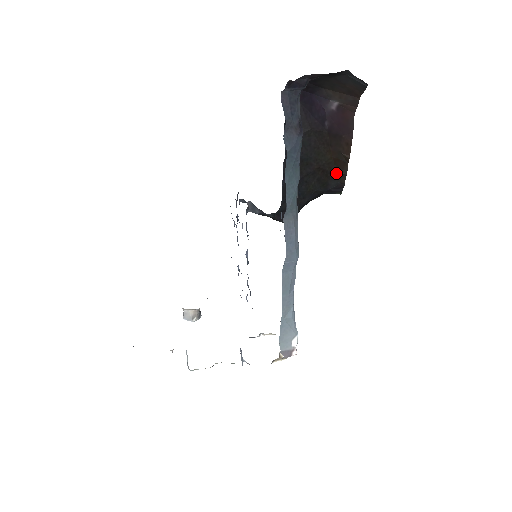
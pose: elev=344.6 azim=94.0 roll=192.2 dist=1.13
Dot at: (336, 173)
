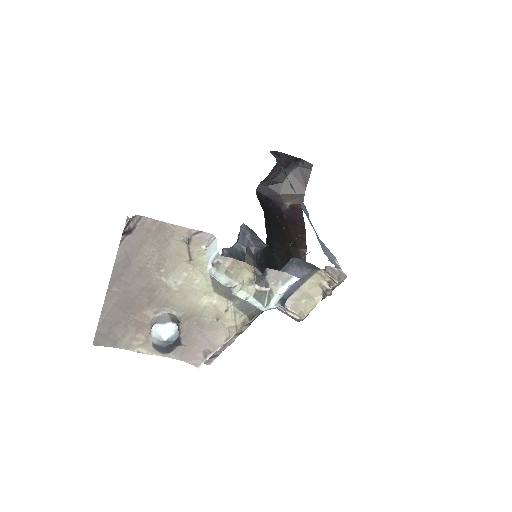
Dot at: (298, 251)
